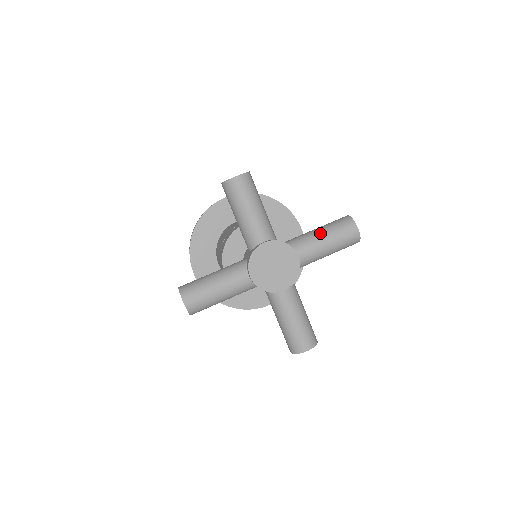
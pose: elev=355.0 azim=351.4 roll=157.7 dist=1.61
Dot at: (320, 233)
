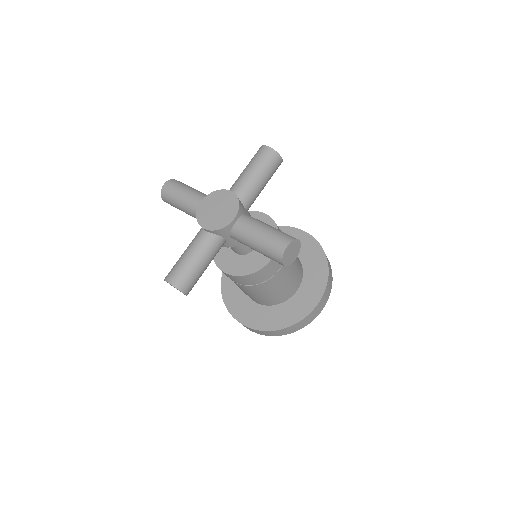
Dot at: (266, 225)
